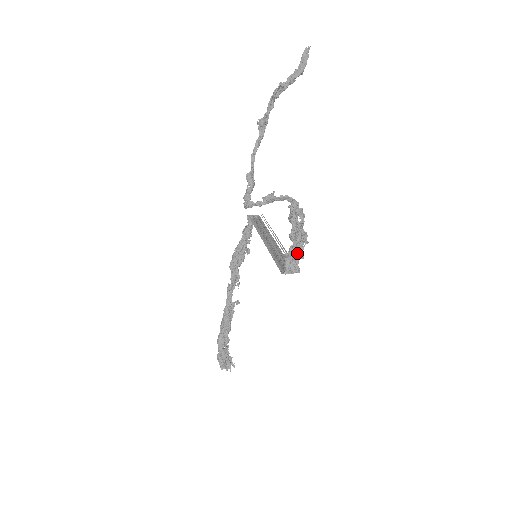
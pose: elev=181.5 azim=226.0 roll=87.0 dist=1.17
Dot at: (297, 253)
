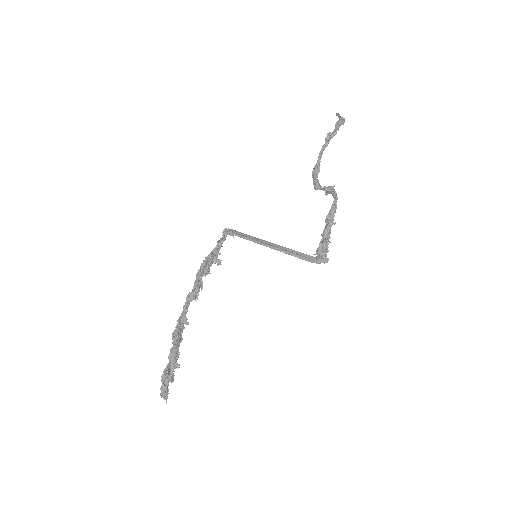
Dot at: (325, 247)
